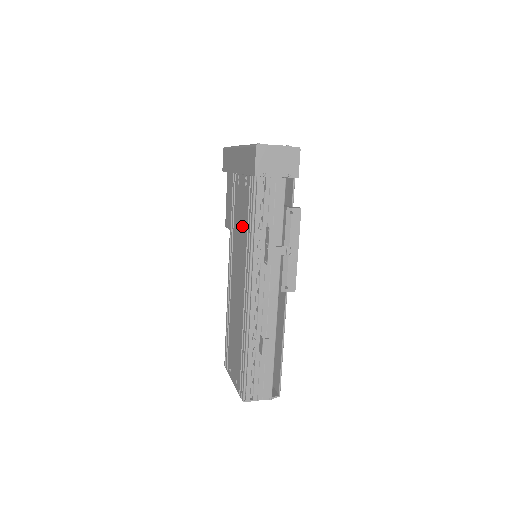
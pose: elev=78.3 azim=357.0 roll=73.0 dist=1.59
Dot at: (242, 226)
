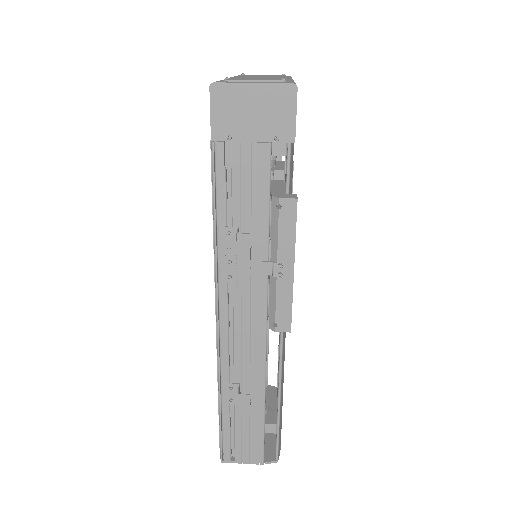
Dot at: occluded
